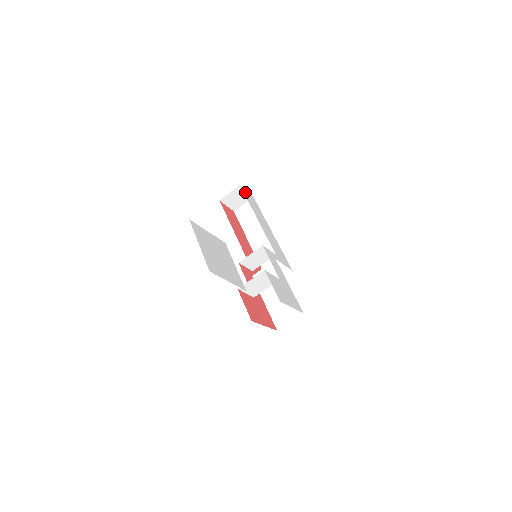
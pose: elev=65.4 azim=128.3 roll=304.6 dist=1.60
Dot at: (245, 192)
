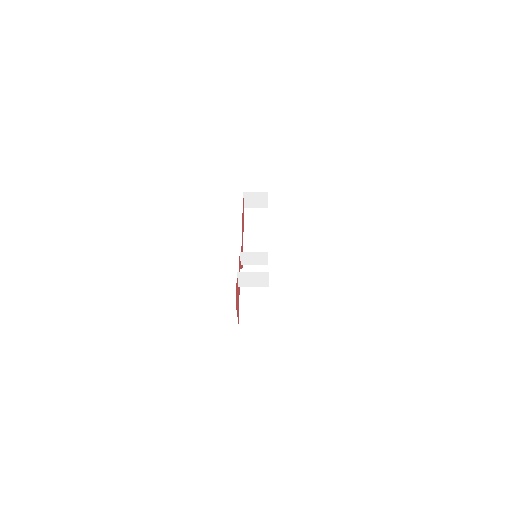
Dot at: occluded
